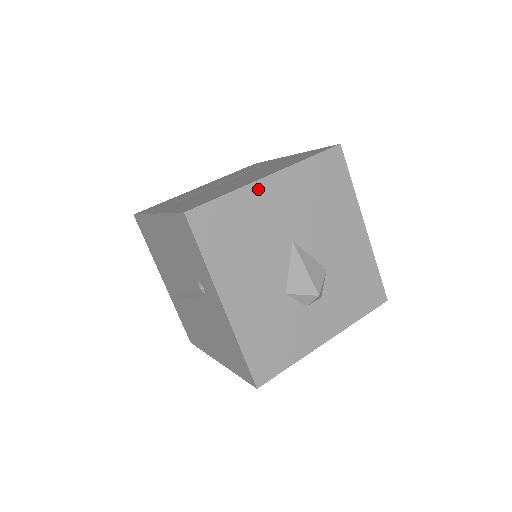
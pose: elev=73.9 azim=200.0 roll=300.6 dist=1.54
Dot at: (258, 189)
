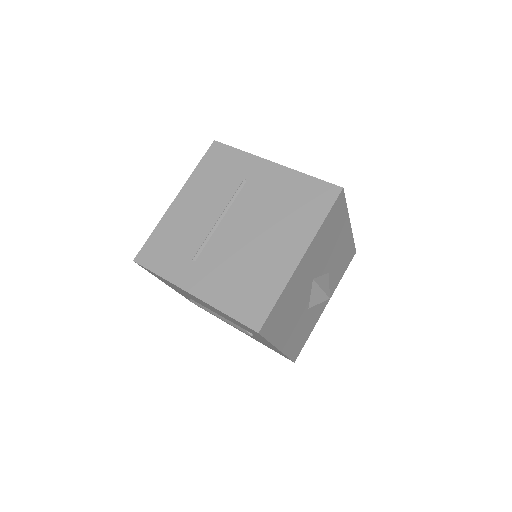
Dot at: (296, 273)
